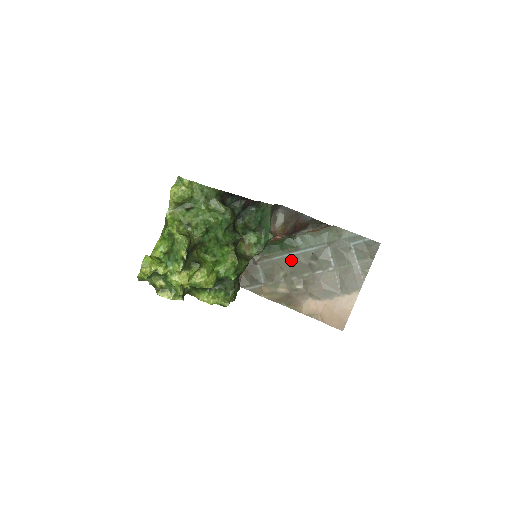
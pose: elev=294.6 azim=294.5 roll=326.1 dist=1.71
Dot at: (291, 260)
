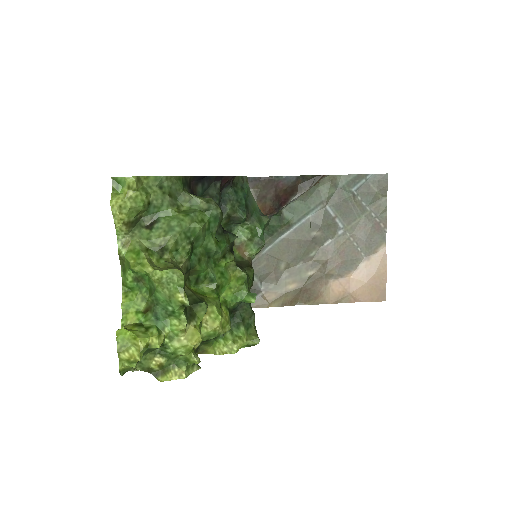
Dot at: (287, 243)
